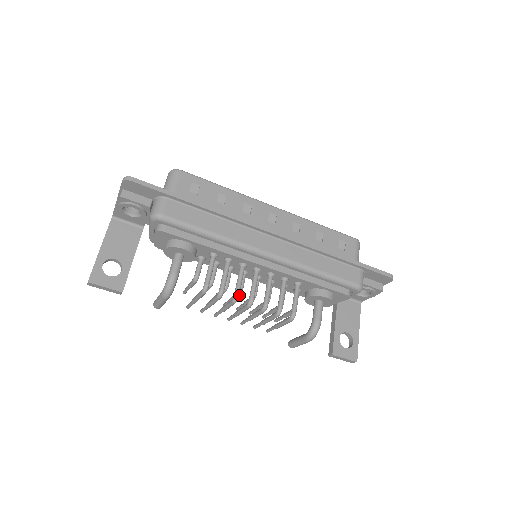
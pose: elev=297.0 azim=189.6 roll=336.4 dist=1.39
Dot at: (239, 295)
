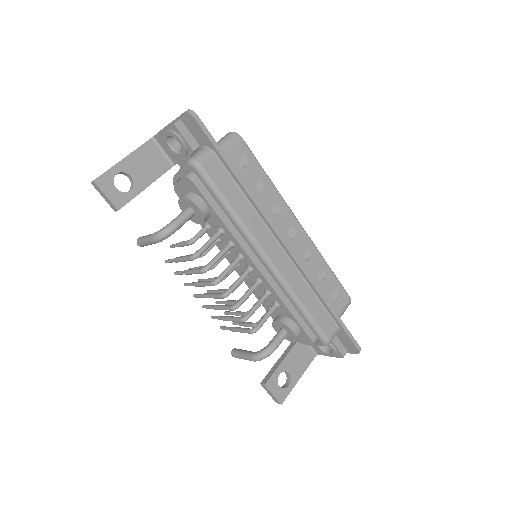
Dot at: occluded
